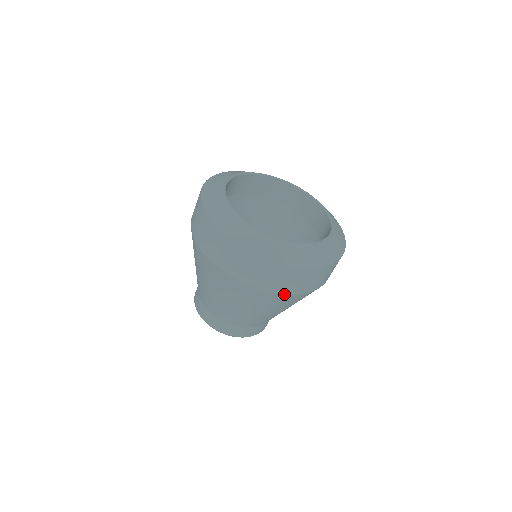
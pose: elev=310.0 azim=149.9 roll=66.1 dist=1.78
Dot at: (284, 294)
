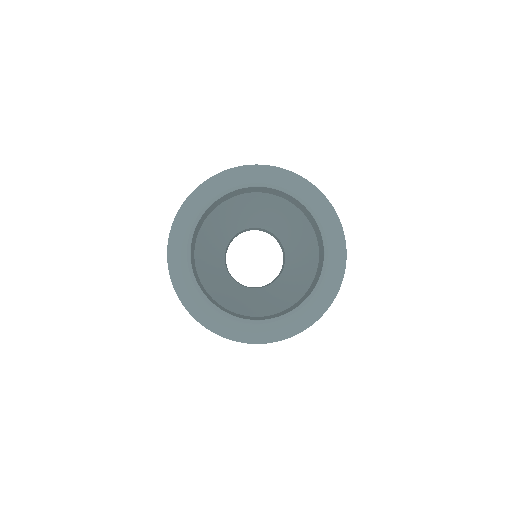
Dot at: occluded
